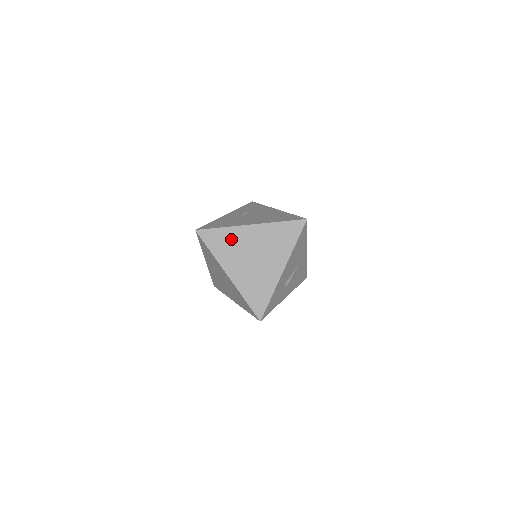
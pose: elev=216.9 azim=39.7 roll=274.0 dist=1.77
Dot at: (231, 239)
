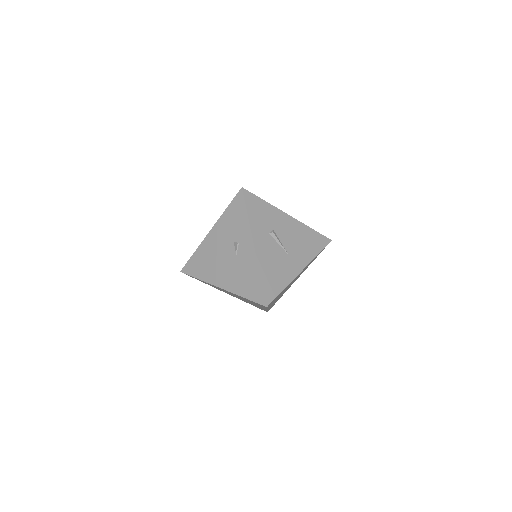
Dot at: occluded
